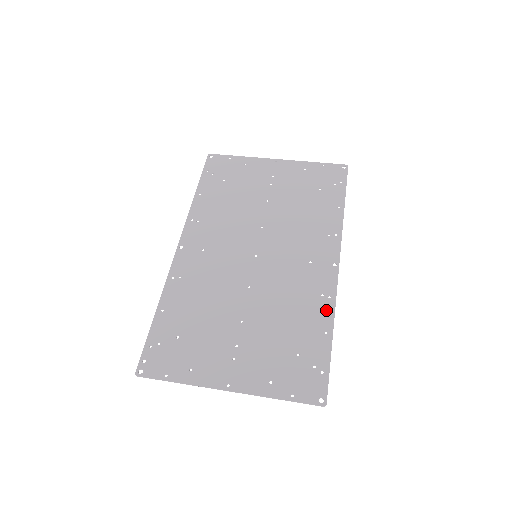
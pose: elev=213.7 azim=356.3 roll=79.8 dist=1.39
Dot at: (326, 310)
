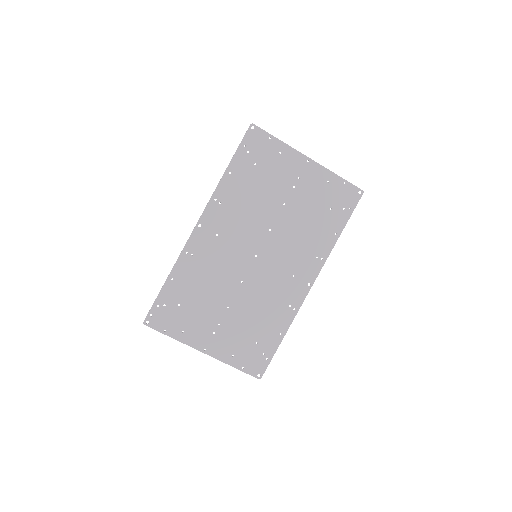
Dot at: (288, 318)
